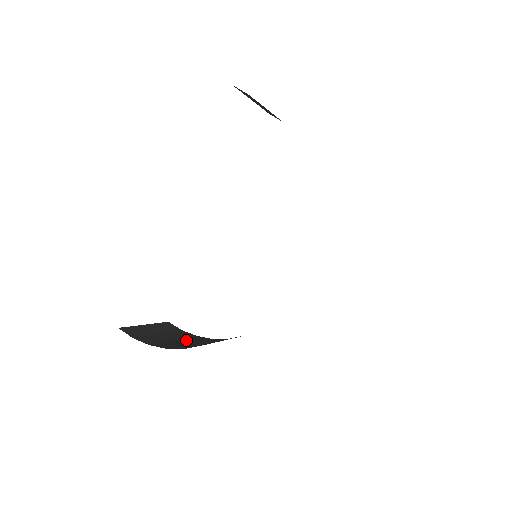
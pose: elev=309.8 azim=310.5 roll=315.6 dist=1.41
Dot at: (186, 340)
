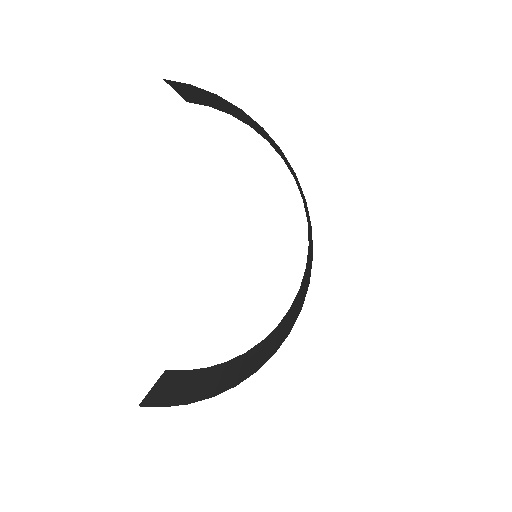
Dot at: (209, 377)
